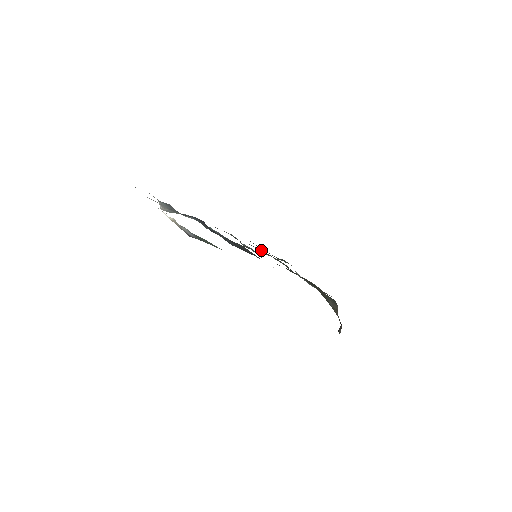
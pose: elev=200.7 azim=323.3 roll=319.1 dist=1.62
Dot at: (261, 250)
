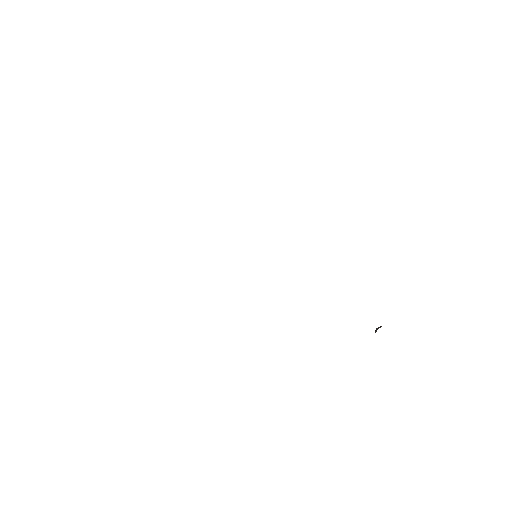
Dot at: occluded
